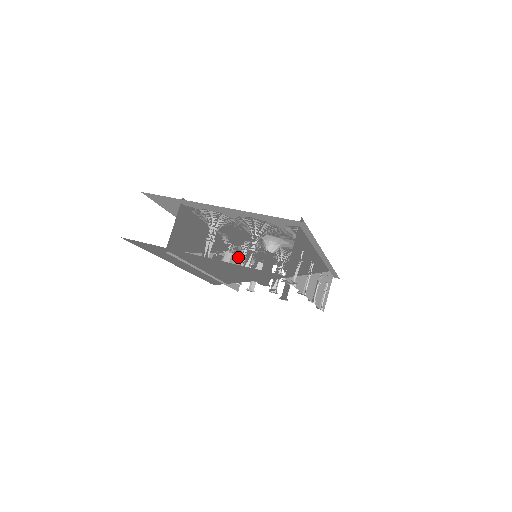
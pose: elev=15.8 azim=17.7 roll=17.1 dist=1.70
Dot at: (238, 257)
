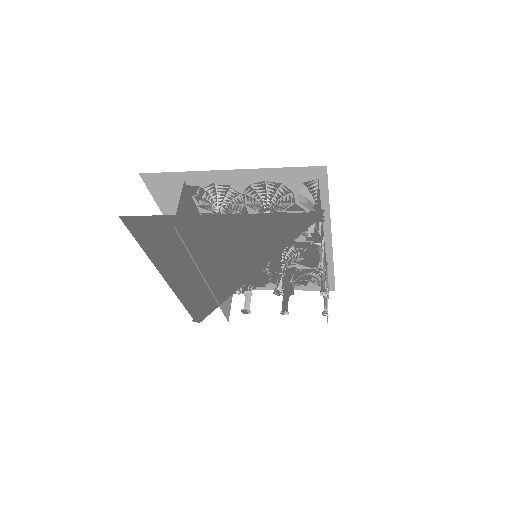
Dot at: occluded
